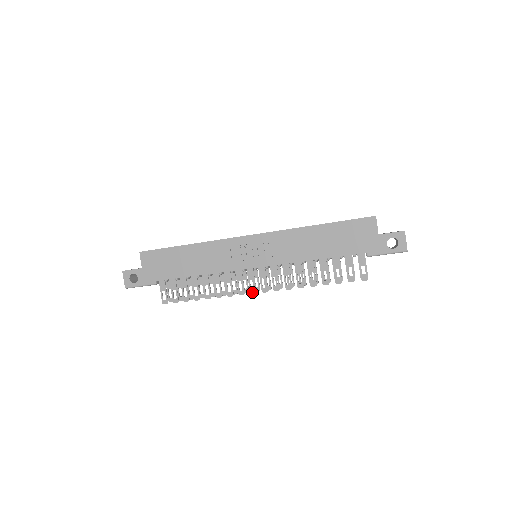
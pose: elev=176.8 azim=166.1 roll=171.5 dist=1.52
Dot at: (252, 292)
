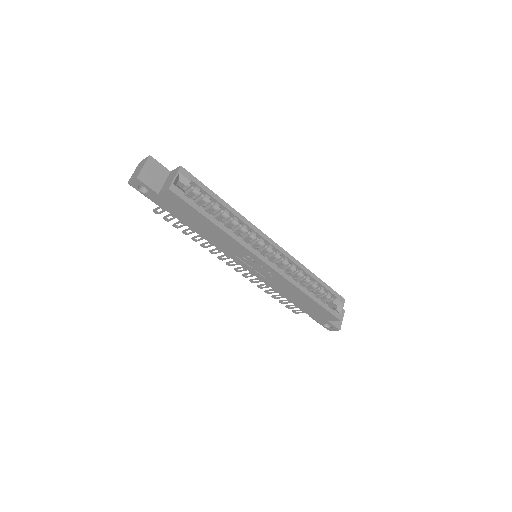
Dot at: (227, 264)
